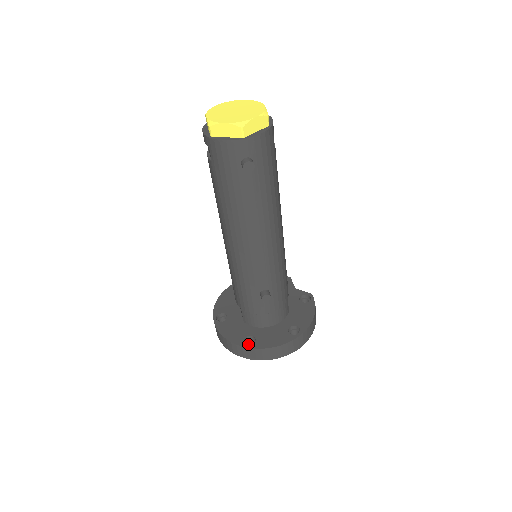
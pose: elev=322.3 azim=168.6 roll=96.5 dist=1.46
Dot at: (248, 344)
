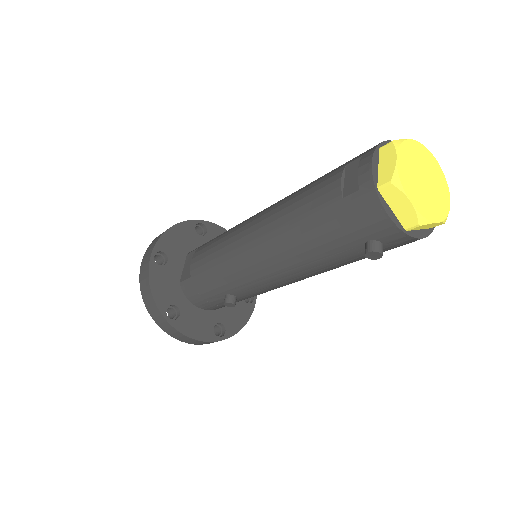
Dot at: (167, 308)
